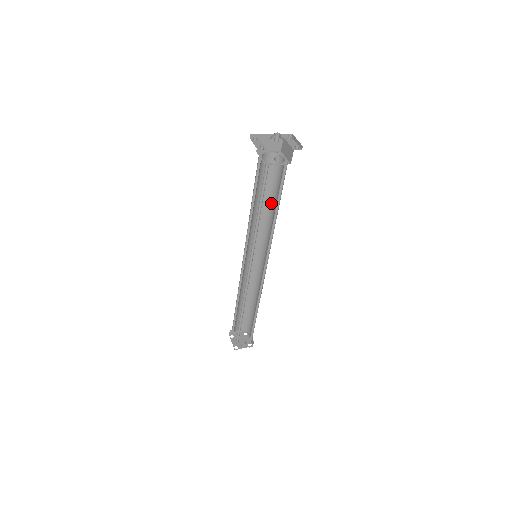
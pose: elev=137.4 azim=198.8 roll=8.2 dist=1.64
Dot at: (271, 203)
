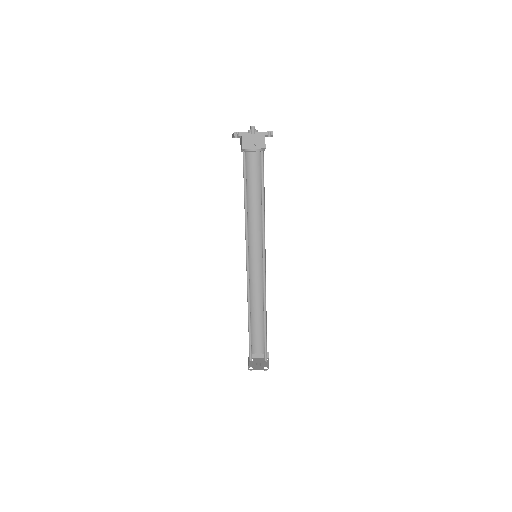
Dot at: occluded
